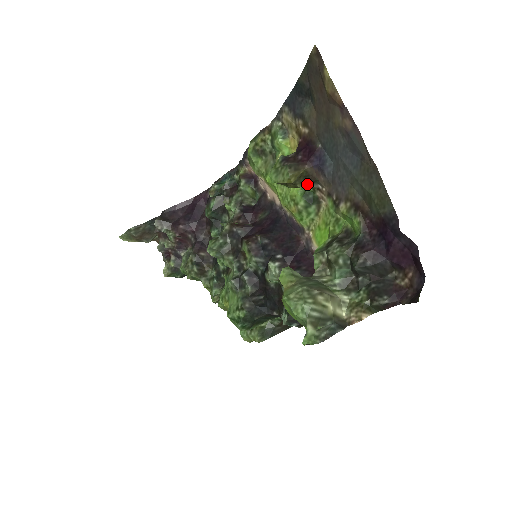
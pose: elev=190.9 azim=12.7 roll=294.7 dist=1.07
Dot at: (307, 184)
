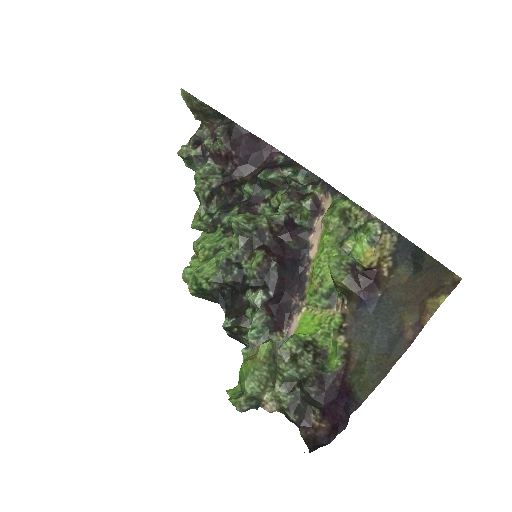
Dot at: (342, 292)
